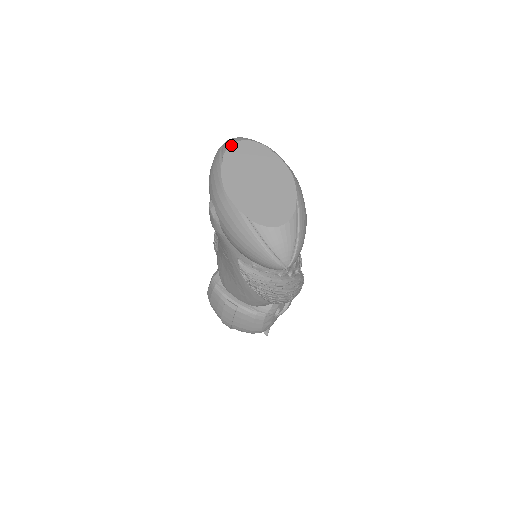
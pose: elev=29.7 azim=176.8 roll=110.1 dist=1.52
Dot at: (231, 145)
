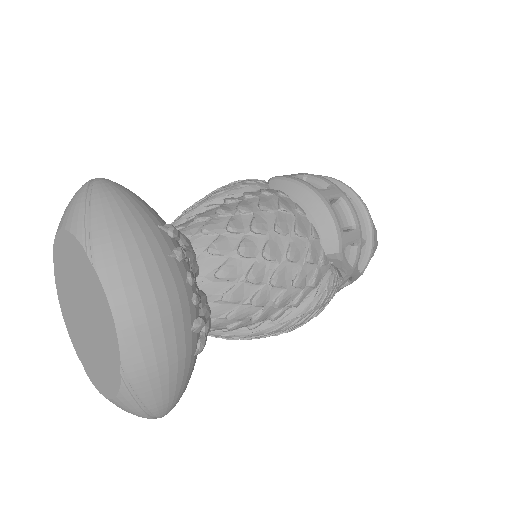
Dot at: (55, 237)
